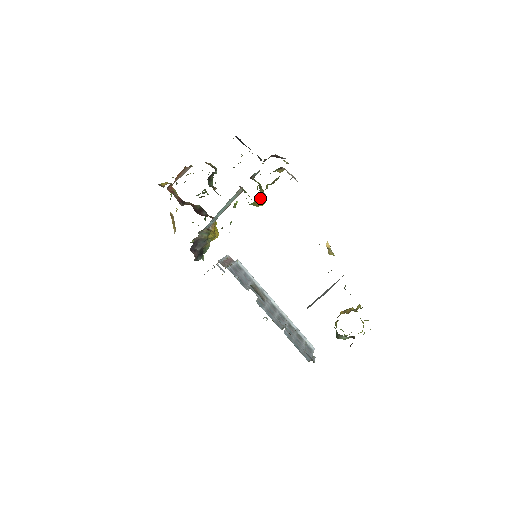
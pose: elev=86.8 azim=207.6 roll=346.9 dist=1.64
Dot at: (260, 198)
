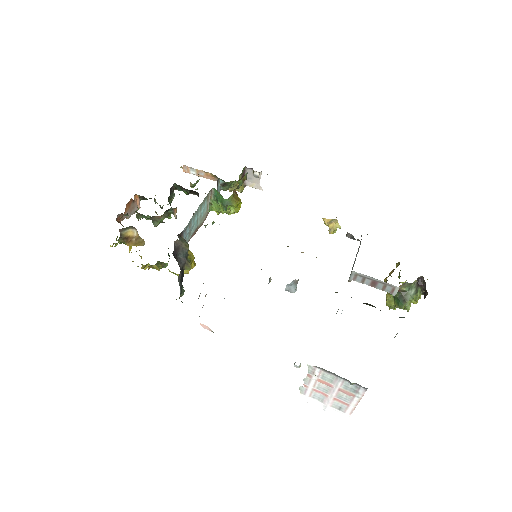
Dot at: (236, 196)
